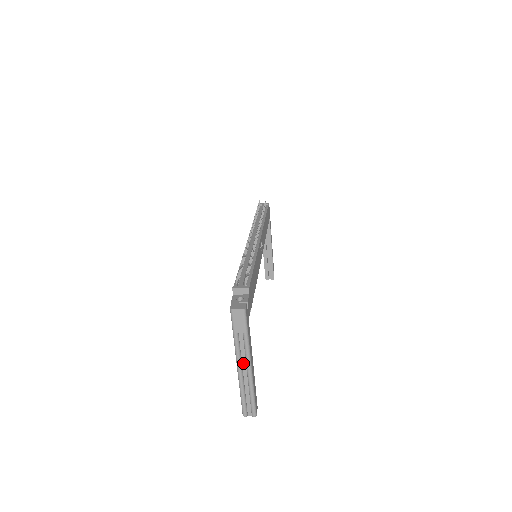
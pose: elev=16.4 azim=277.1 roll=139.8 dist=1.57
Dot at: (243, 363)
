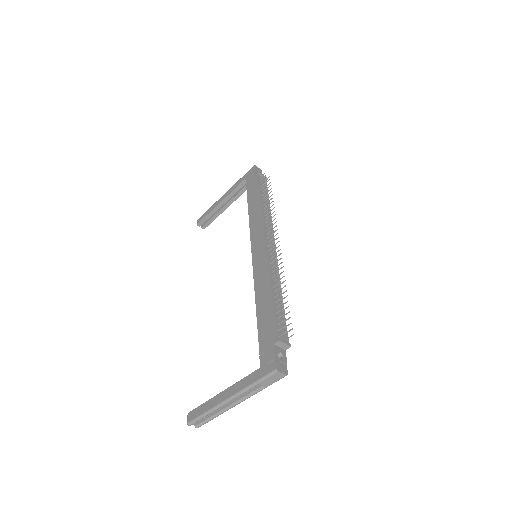
Dot at: (234, 398)
